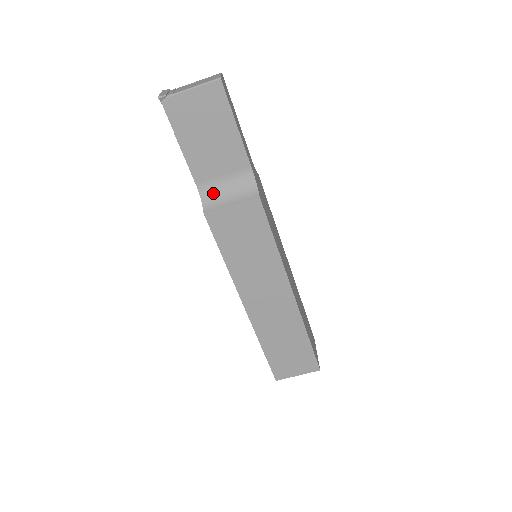
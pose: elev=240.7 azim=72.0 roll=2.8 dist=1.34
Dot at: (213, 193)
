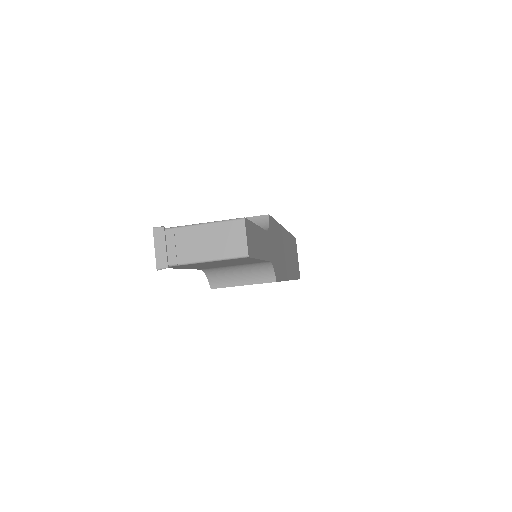
Dot at: (221, 272)
